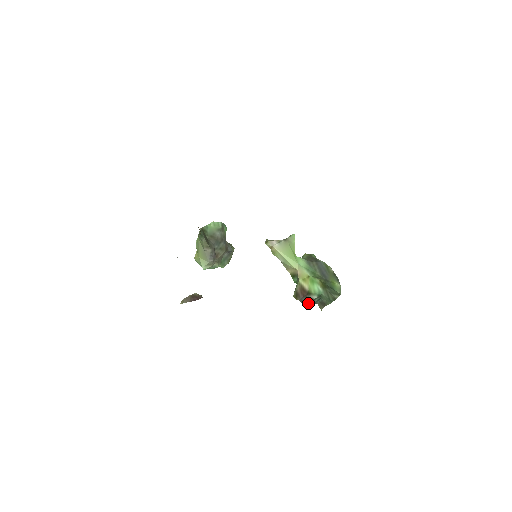
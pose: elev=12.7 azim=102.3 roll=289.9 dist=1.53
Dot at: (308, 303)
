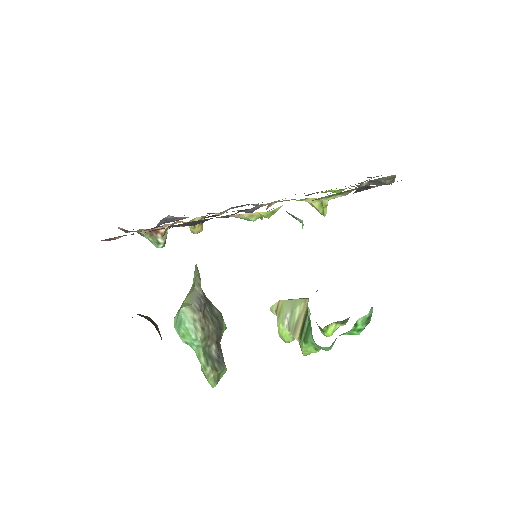
Dot at: occluded
